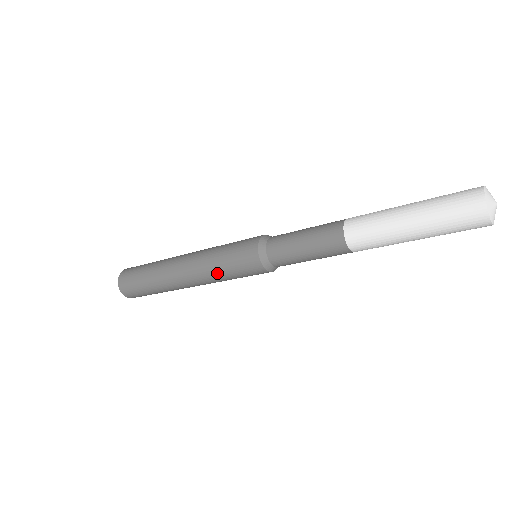
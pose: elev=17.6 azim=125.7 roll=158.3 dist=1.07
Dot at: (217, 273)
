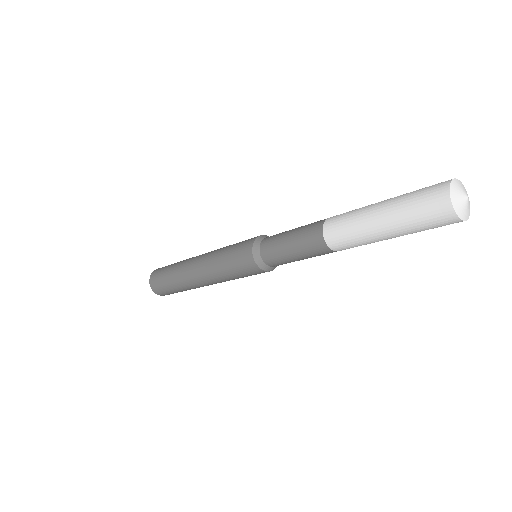
Dot at: (227, 278)
